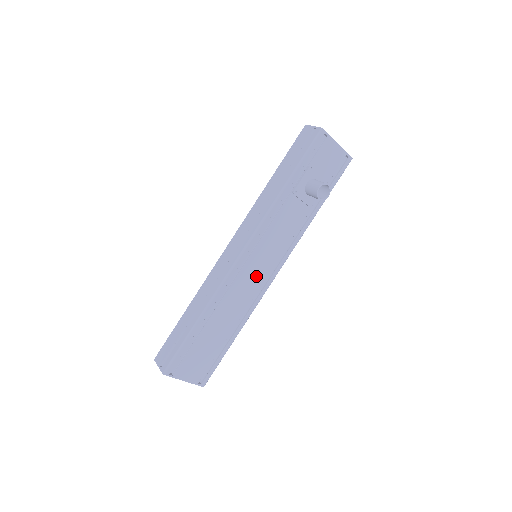
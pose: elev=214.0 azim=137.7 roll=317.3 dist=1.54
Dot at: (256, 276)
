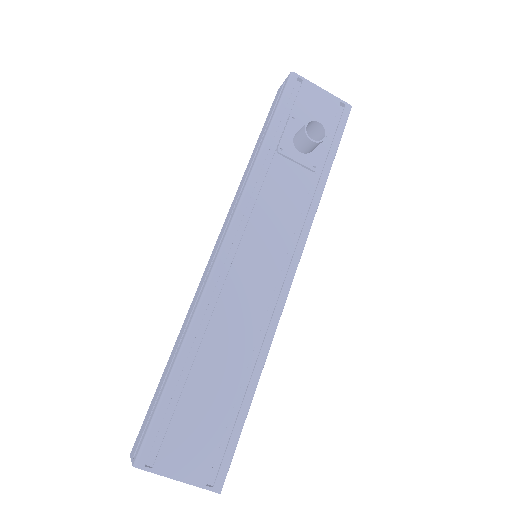
Dot at: (259, 278)
